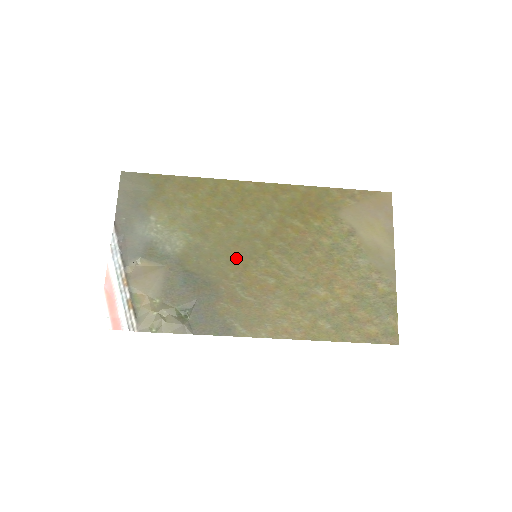
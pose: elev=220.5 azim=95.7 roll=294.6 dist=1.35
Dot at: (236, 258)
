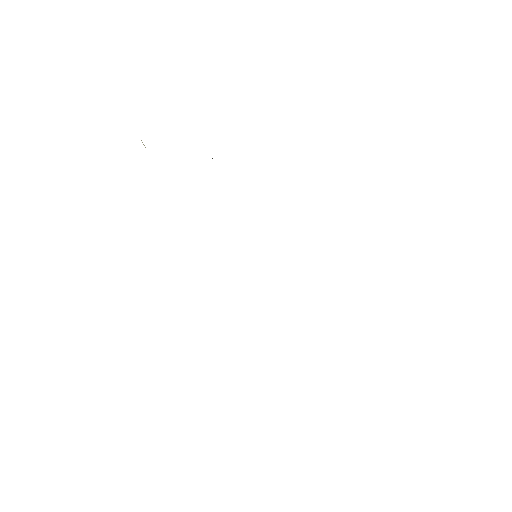
Dot at: occluded
